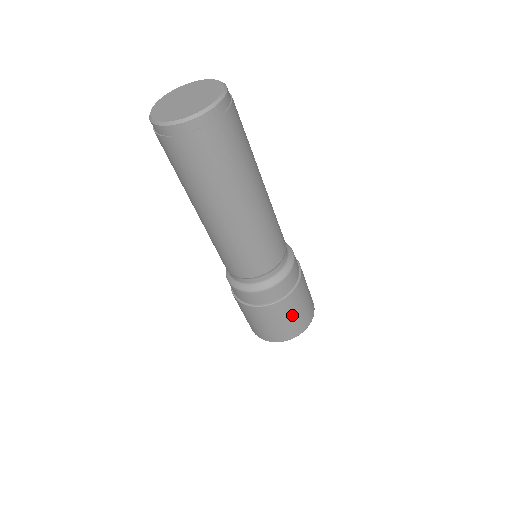
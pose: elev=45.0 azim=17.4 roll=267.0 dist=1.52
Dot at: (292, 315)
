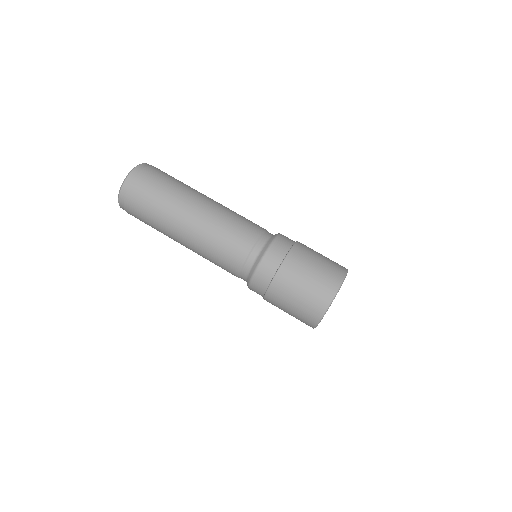
Dot at: occluded
